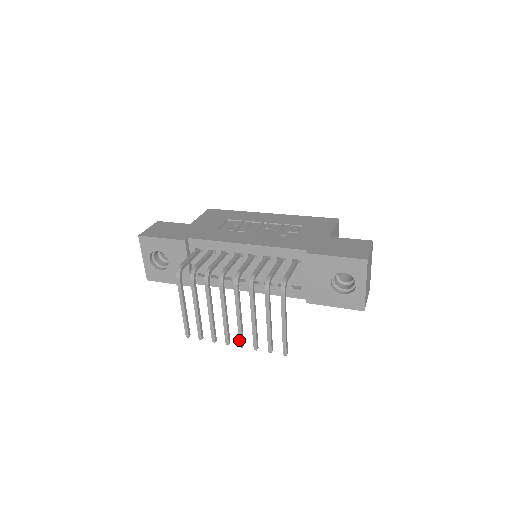
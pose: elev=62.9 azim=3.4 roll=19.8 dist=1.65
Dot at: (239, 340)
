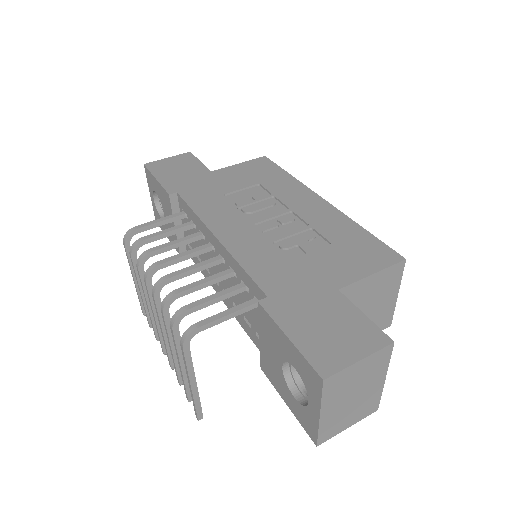
Dot at: (168, 359)
